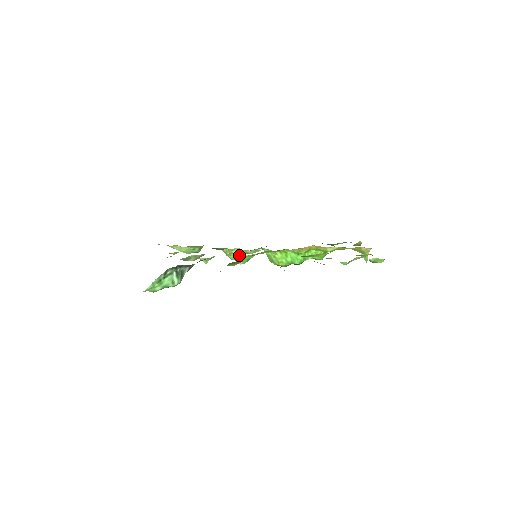
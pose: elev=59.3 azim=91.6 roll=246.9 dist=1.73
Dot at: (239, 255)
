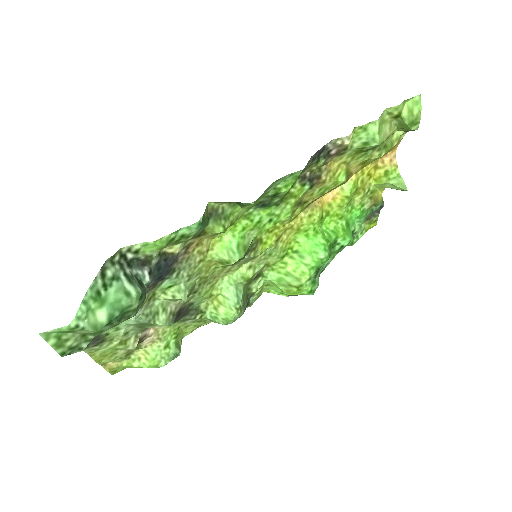
Dot at: (226, 241)
